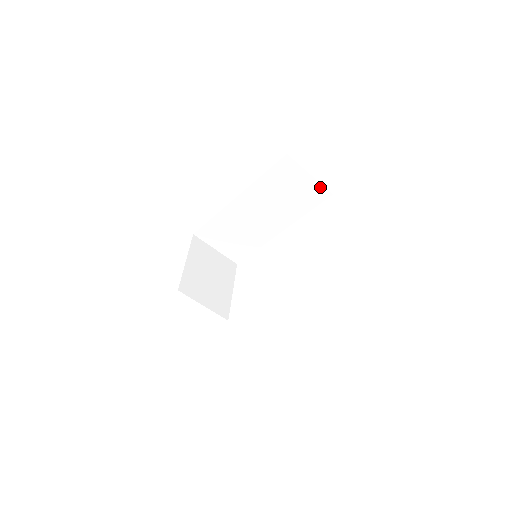
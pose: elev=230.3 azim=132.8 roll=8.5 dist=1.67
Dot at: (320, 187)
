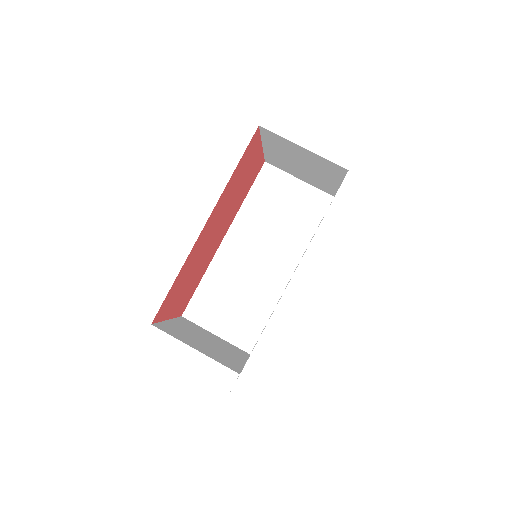
Dot at: (316, 192)
